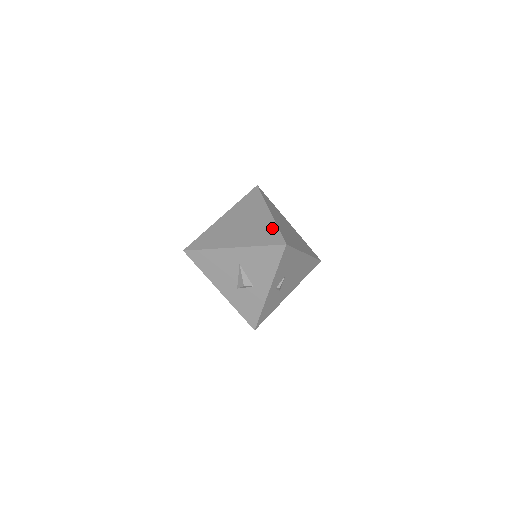
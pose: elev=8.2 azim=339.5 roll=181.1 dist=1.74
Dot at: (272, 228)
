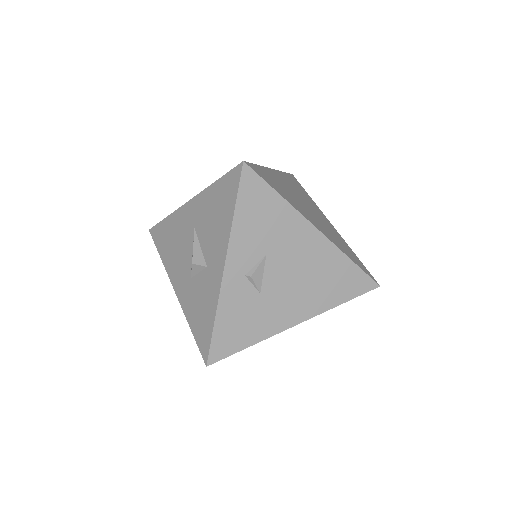
Dot at: occluded
